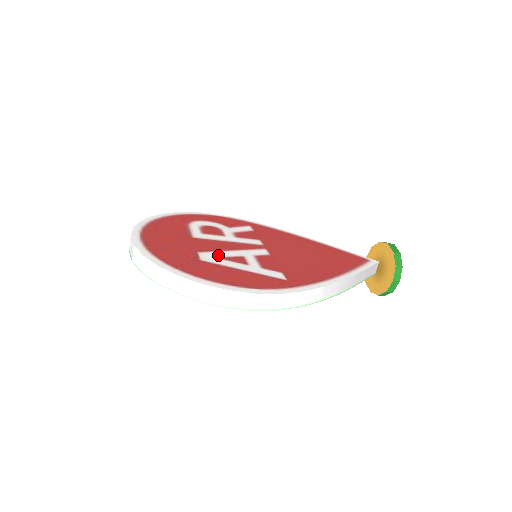
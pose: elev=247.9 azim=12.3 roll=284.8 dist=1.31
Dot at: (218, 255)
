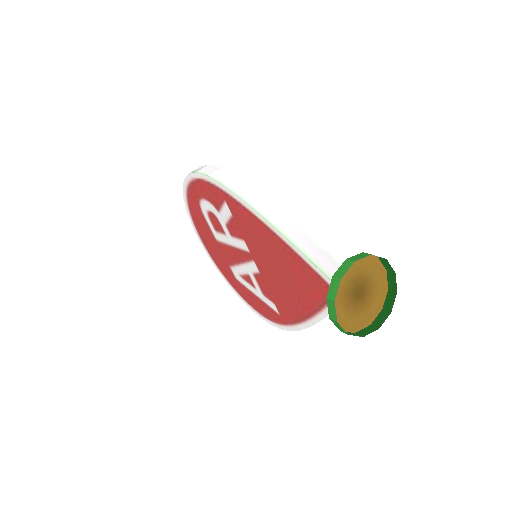
Dot at: occluded
